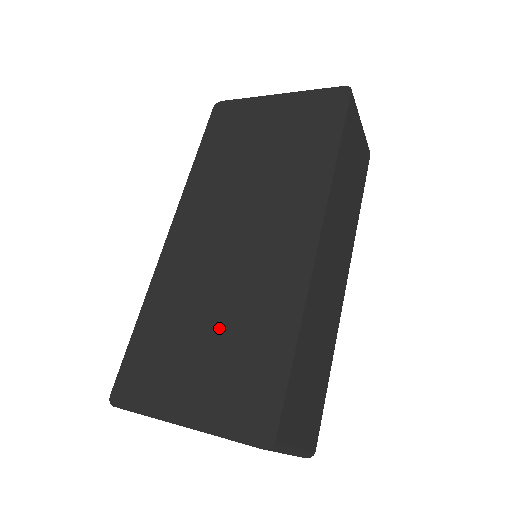
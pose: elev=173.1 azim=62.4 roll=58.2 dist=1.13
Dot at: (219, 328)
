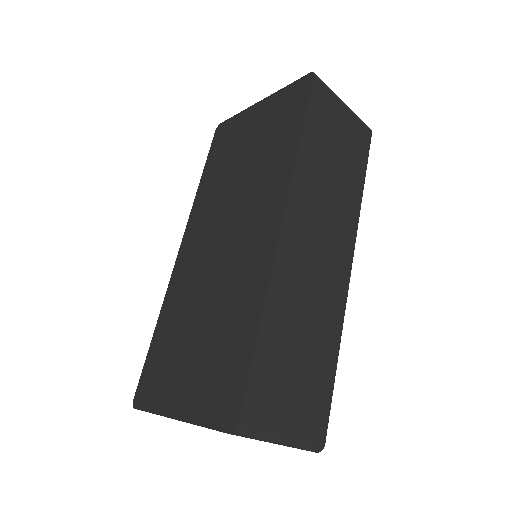
Dot at: (206, 325)
